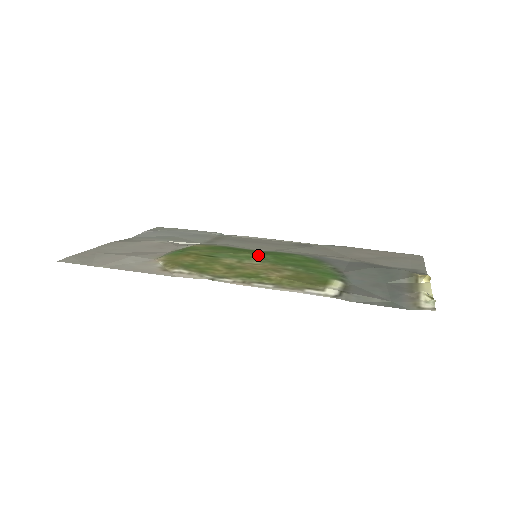
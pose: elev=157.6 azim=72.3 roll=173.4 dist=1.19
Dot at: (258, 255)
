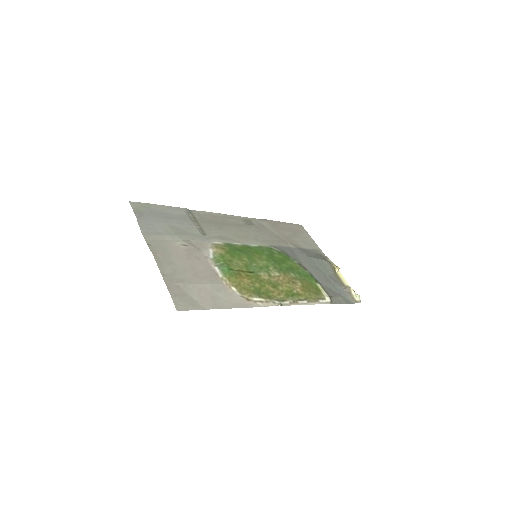
Dot at: (268, 262)
